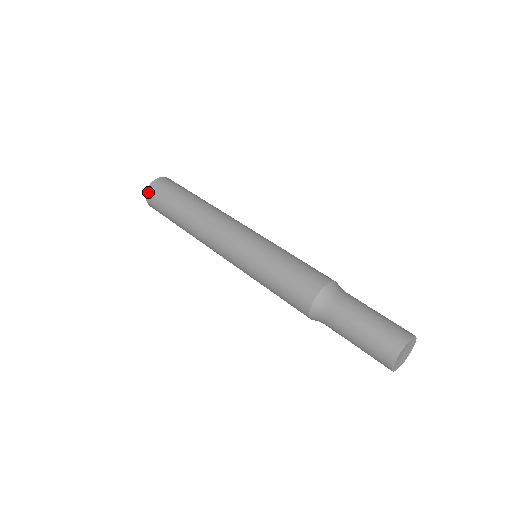
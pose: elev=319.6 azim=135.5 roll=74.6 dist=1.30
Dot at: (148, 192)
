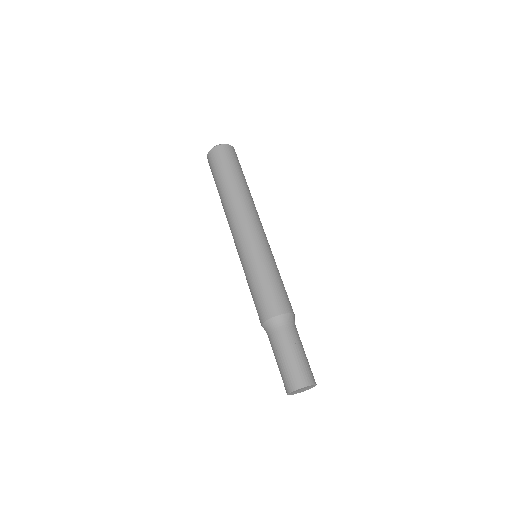
Dot at: occluded
